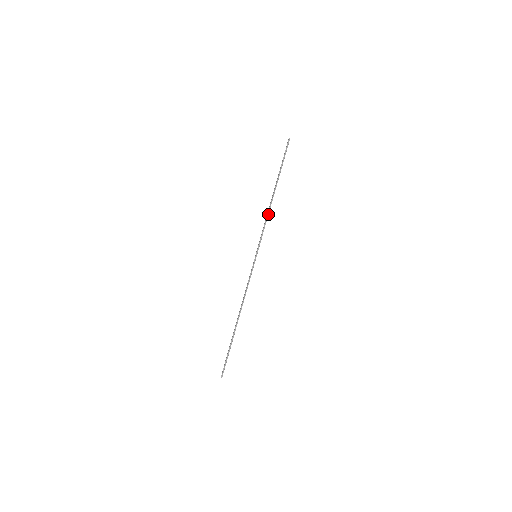
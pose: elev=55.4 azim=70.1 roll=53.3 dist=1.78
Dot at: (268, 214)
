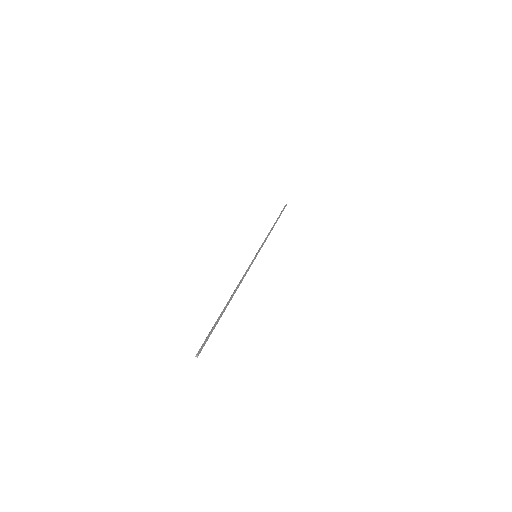
Dot at: (269, 234)
